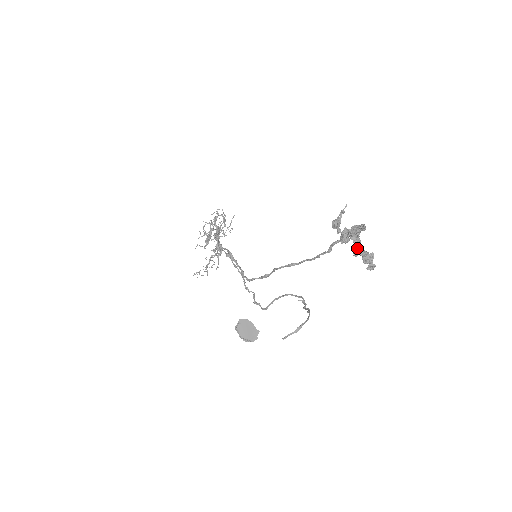
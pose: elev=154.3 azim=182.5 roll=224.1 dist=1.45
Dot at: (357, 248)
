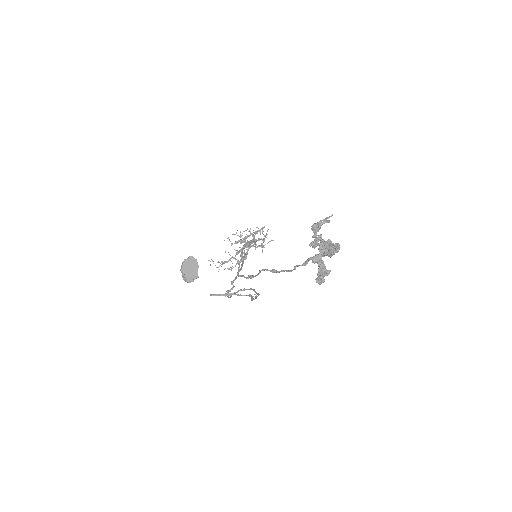
Dot at: (318, 254)
